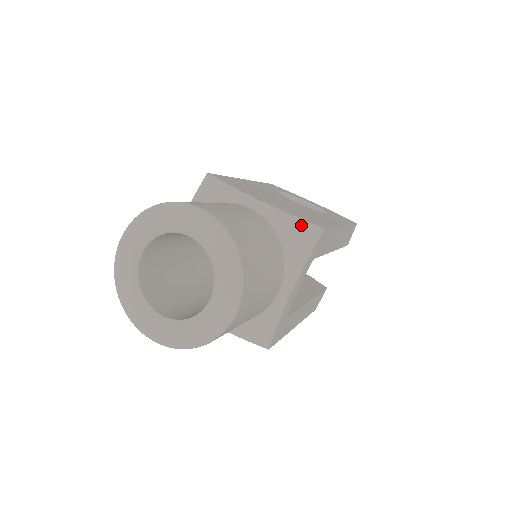
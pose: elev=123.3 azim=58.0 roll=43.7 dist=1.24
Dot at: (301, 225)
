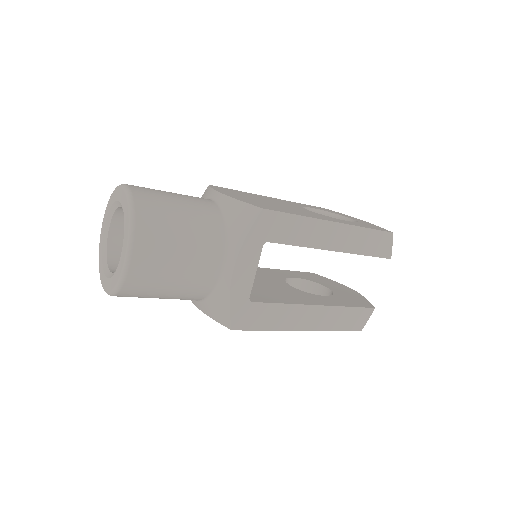
Dot at: (244, 207)
